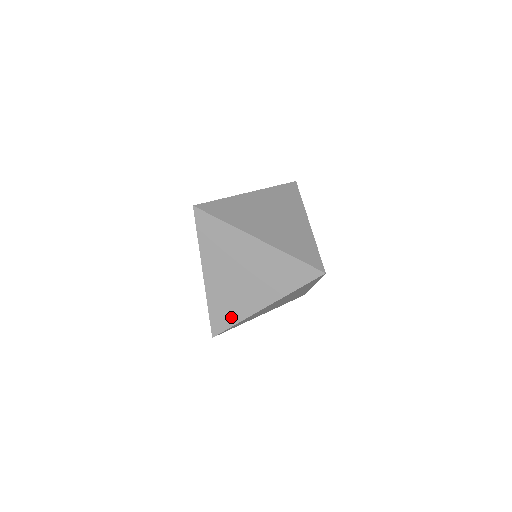
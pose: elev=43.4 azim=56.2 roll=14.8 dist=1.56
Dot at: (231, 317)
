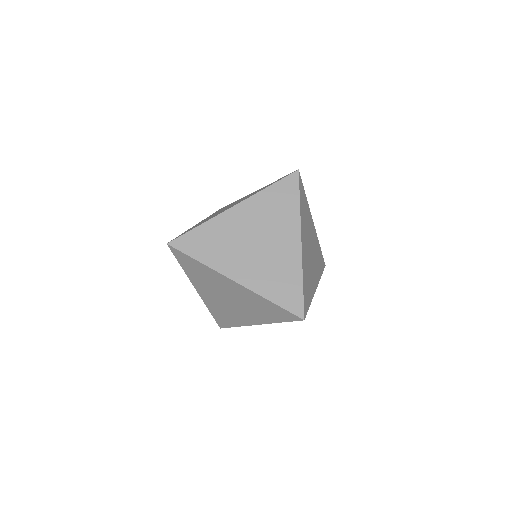
Dot at: (230, 322)
